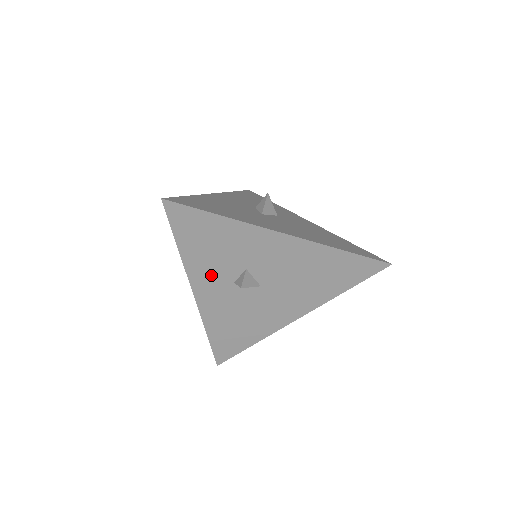
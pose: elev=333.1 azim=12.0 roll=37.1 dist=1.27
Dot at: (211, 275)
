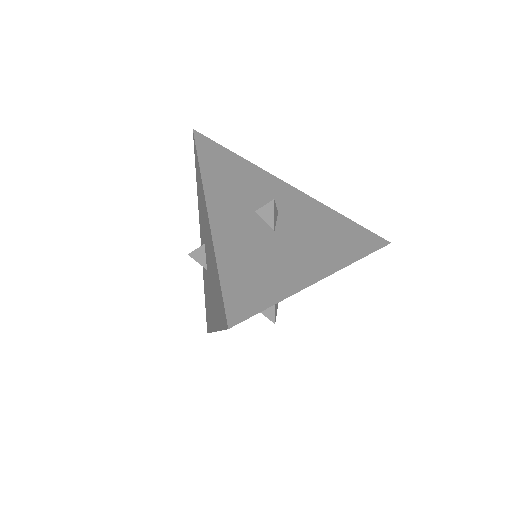
Dot at: occluded
